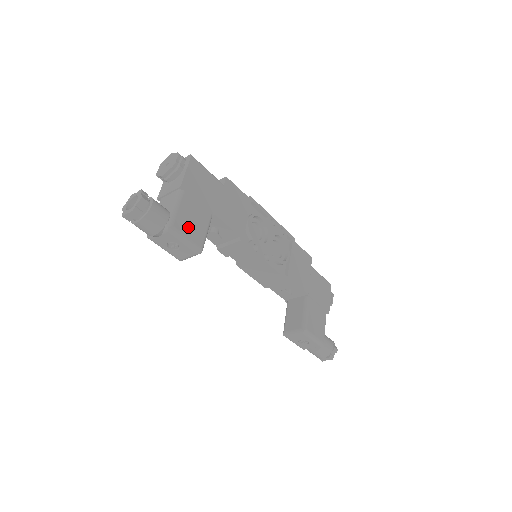
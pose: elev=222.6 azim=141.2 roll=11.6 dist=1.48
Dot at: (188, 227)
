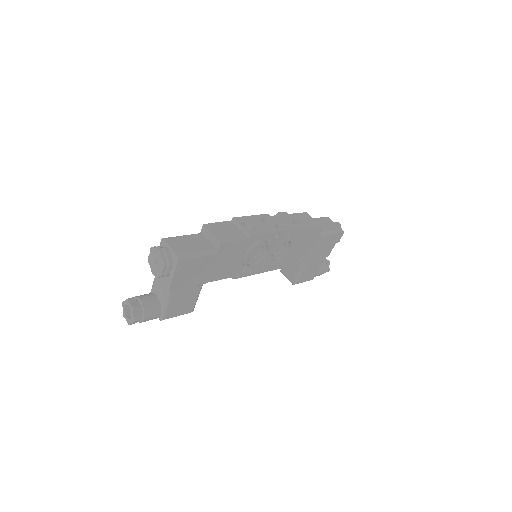
Dot at: (178, 309)
